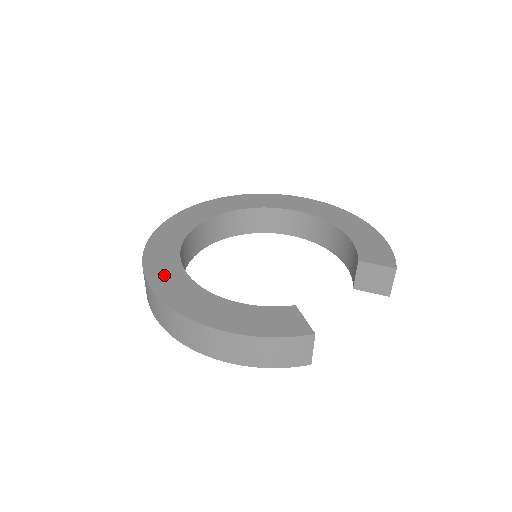
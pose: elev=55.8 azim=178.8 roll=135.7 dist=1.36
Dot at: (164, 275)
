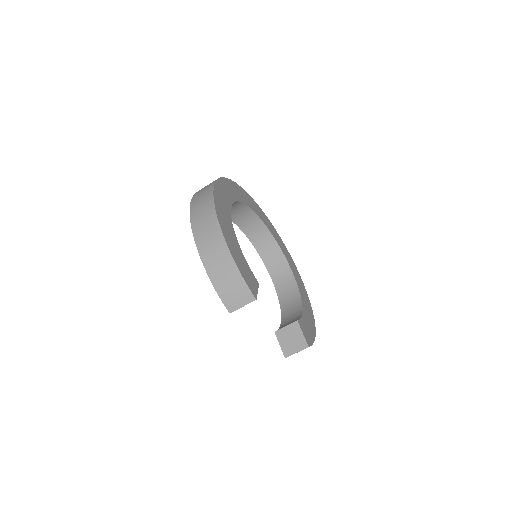
Dot at: (223, 194)
